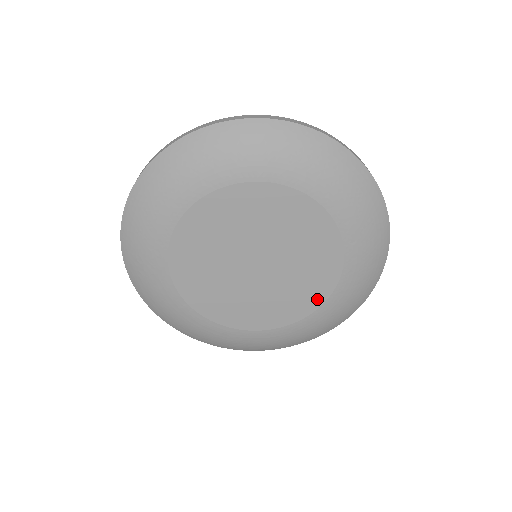
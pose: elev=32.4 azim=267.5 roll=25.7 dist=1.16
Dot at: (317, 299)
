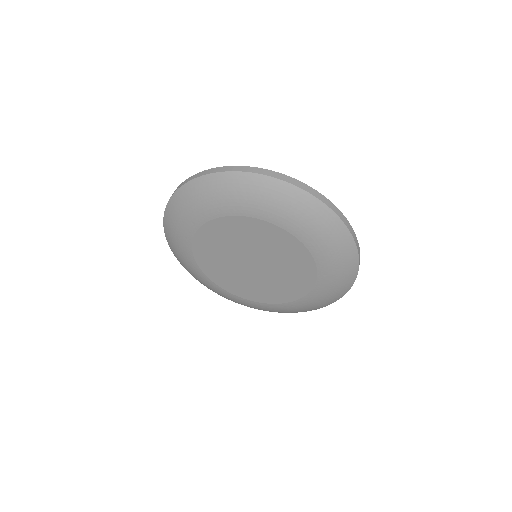
Dot at: (309, 281)
